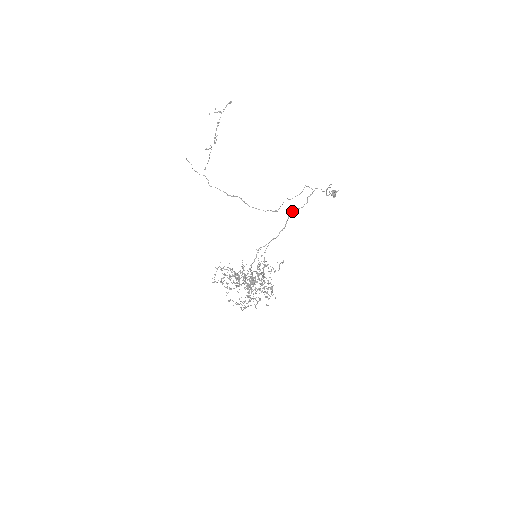
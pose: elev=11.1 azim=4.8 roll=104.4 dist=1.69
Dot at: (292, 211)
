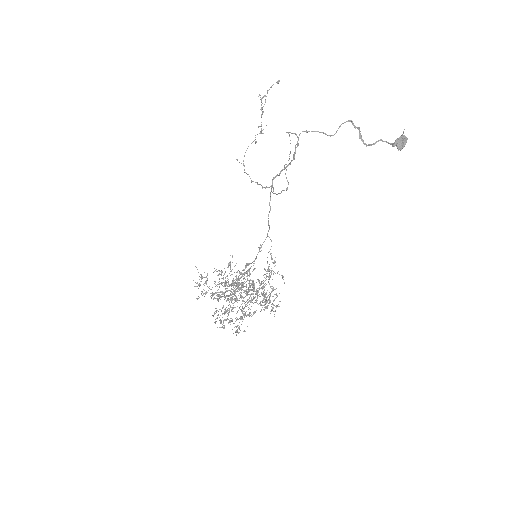
Dot at: (275, 177)
